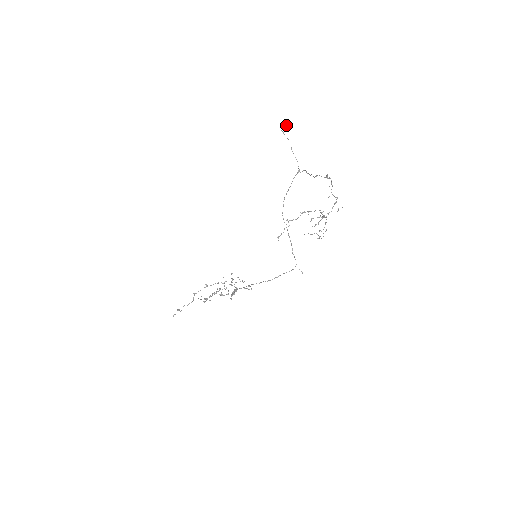
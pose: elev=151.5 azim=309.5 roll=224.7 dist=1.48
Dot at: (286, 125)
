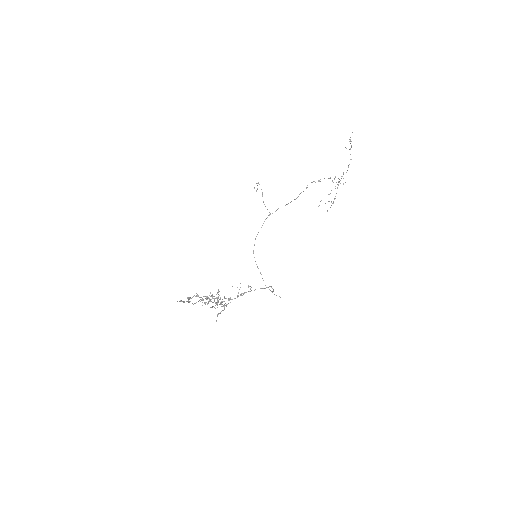
Dot at: (254, 188)
